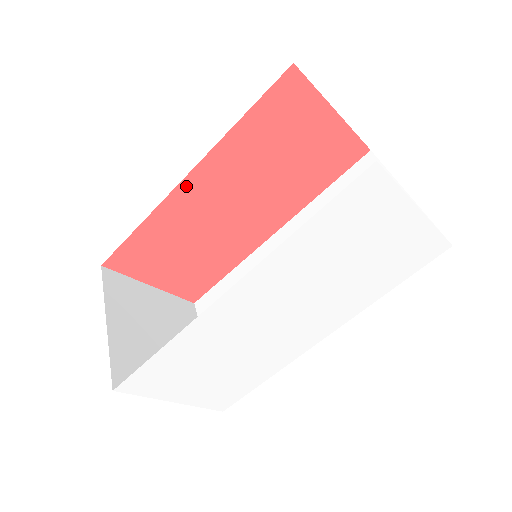
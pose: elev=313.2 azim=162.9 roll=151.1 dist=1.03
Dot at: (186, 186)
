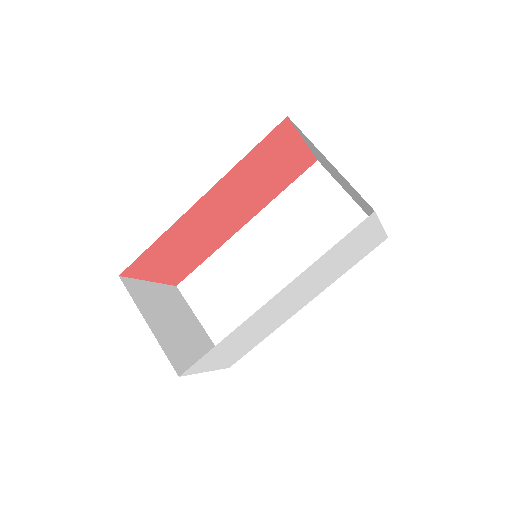
Dot at: (196, 207)
